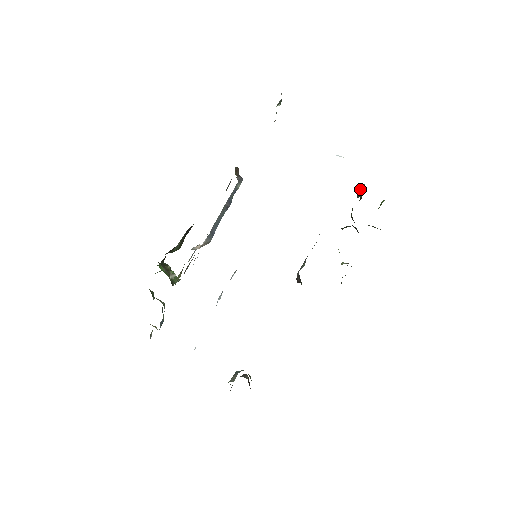
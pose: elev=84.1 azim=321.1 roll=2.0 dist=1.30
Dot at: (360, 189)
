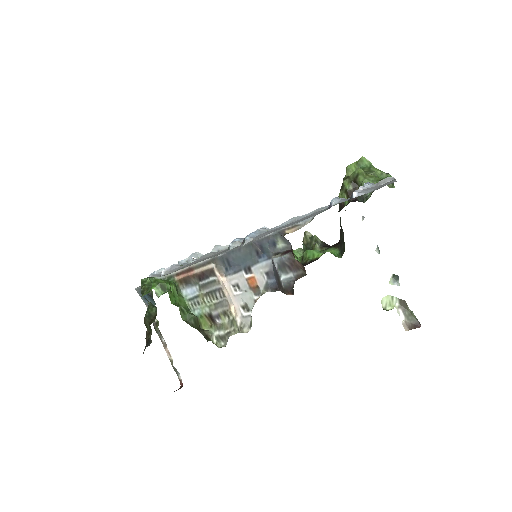
Dot at: (365, 194)
